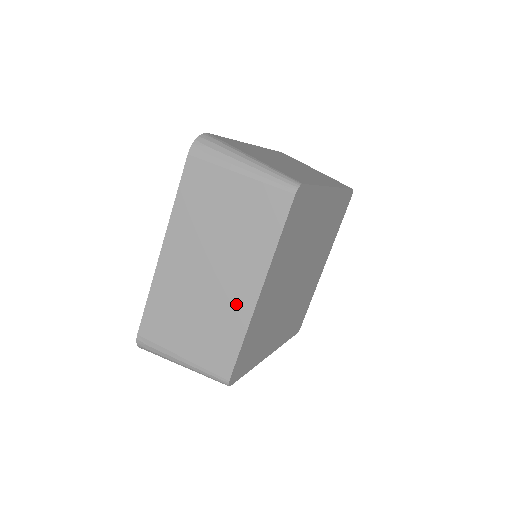
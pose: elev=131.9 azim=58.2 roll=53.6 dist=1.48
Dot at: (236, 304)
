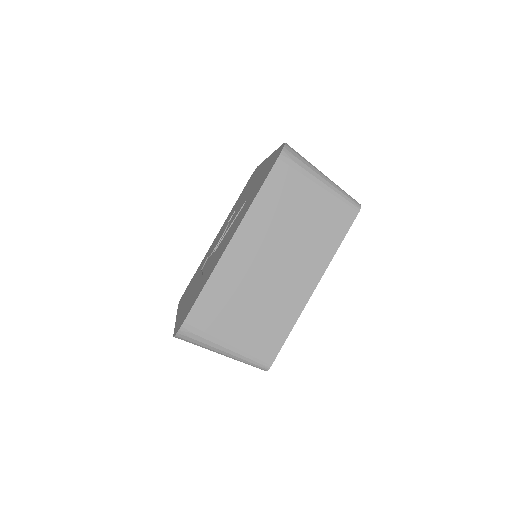
Dot at: occluded
